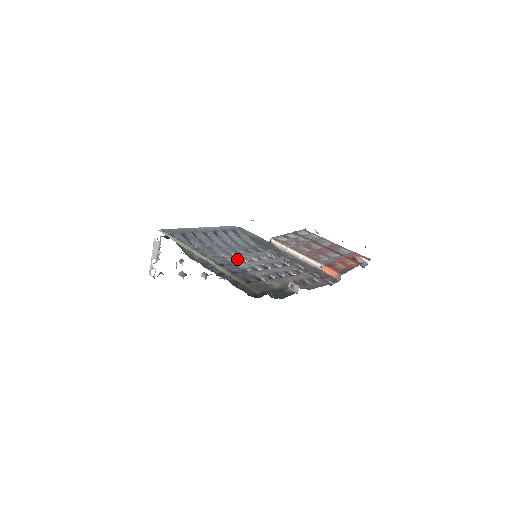
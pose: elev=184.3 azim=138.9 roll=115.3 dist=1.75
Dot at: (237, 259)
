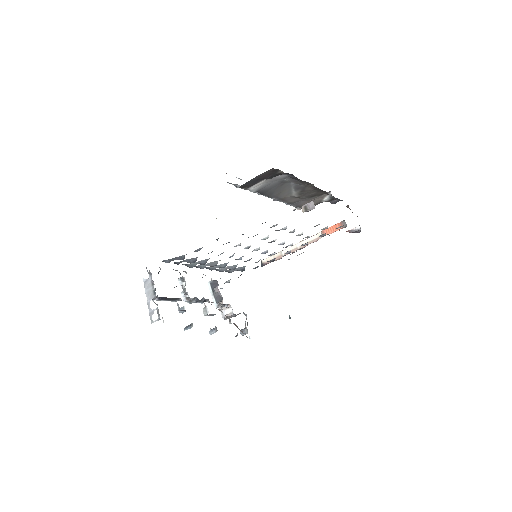
Dot at: occluded
